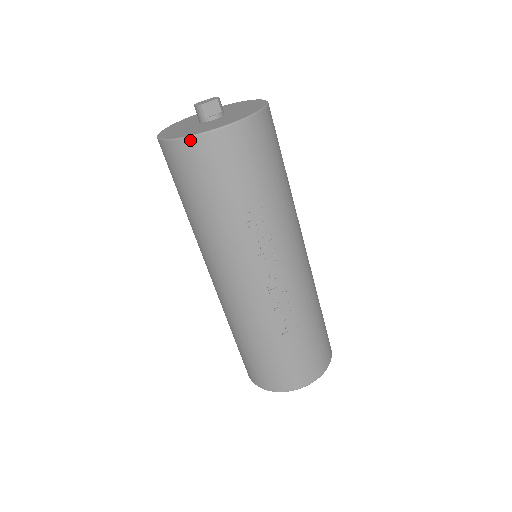
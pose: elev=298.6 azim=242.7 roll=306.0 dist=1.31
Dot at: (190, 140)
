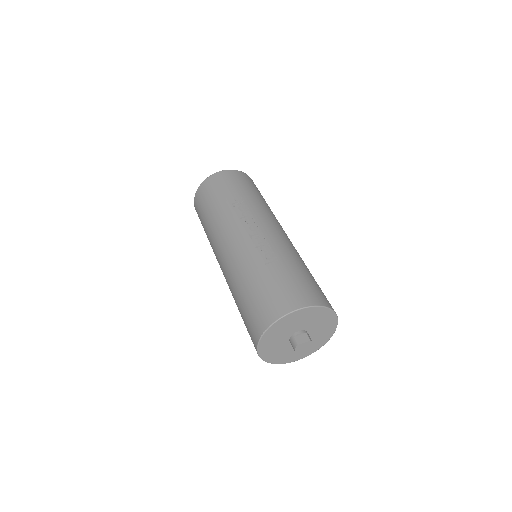
Dot at: (203, 183)
